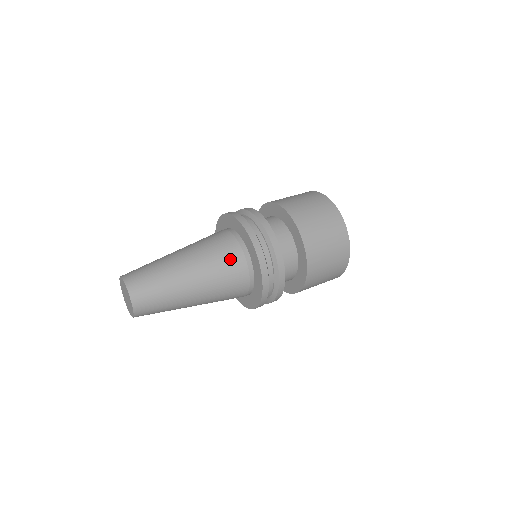
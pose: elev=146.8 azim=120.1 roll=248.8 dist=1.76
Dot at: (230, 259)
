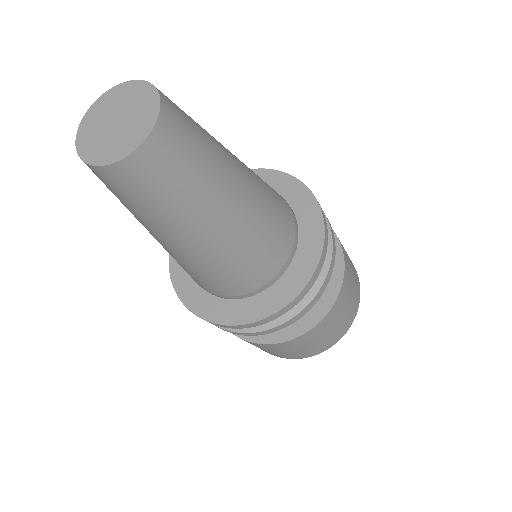
Dot at: occluded
